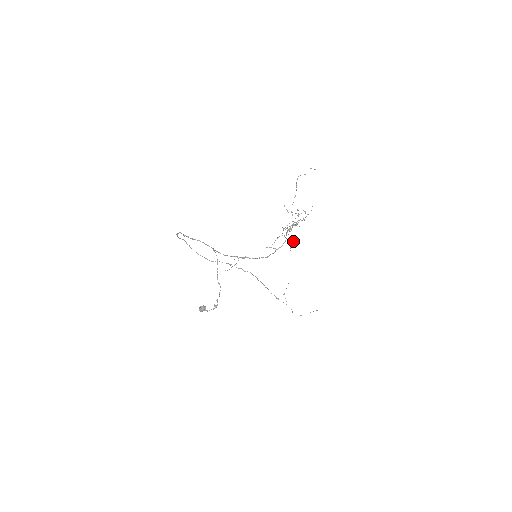
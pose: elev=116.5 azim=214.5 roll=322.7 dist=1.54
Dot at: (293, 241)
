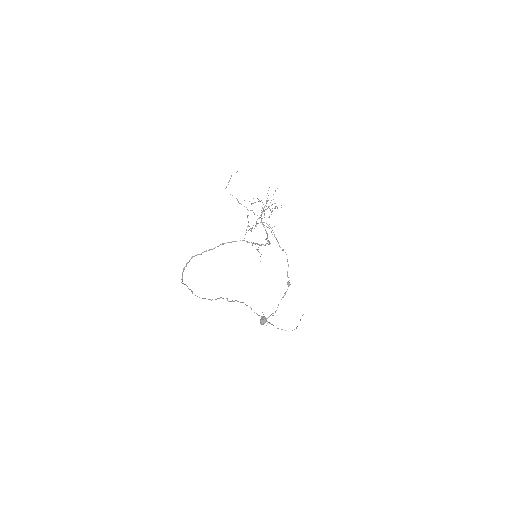
Dot at: occluded
